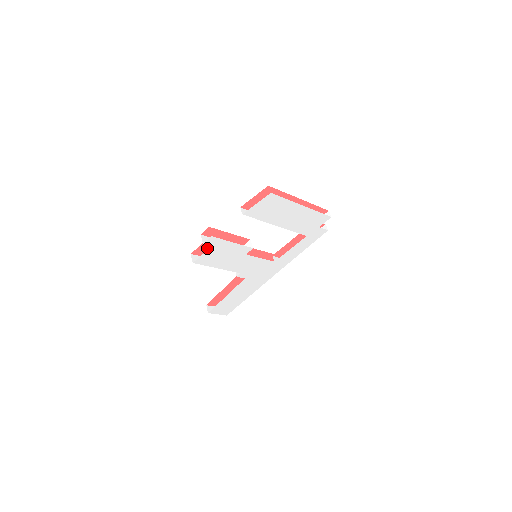
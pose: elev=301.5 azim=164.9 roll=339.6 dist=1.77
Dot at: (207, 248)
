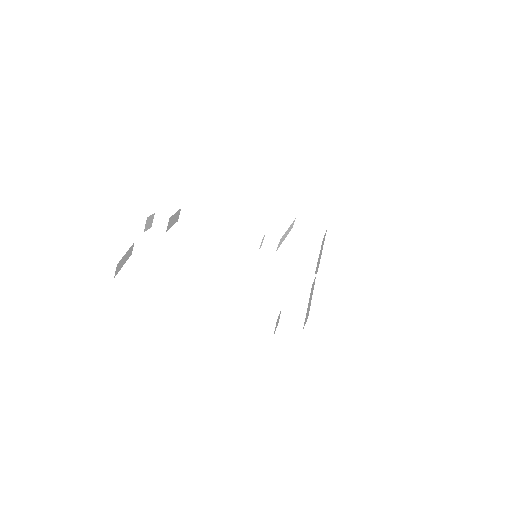
Dot at: occluded
